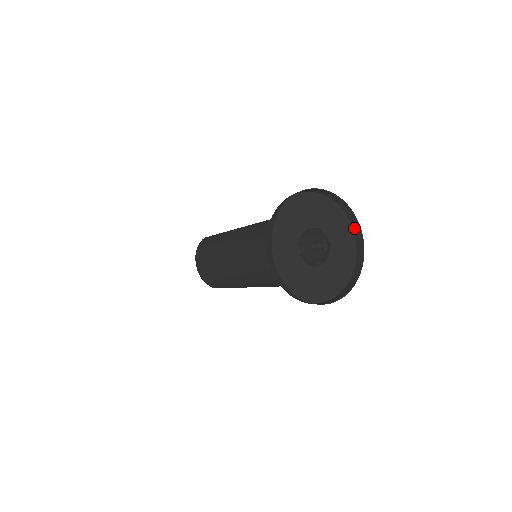
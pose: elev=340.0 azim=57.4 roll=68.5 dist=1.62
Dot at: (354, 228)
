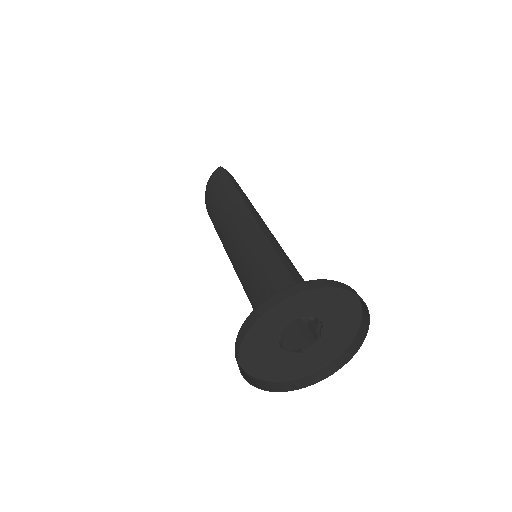
Dot at: (363, 318)
